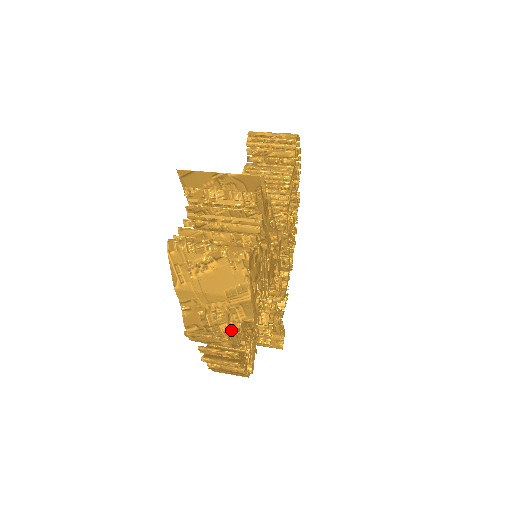
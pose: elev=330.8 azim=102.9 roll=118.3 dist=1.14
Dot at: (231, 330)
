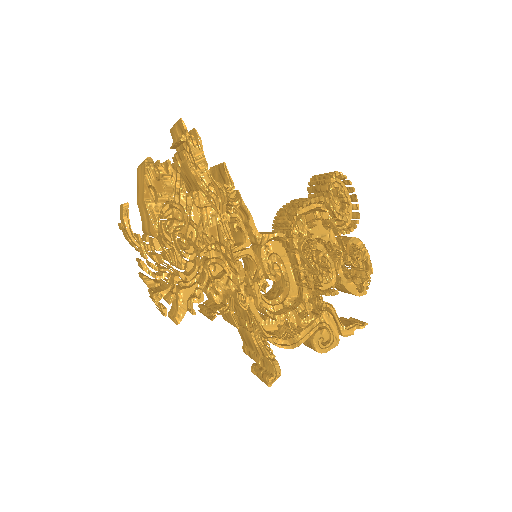
Dot at: occluded
